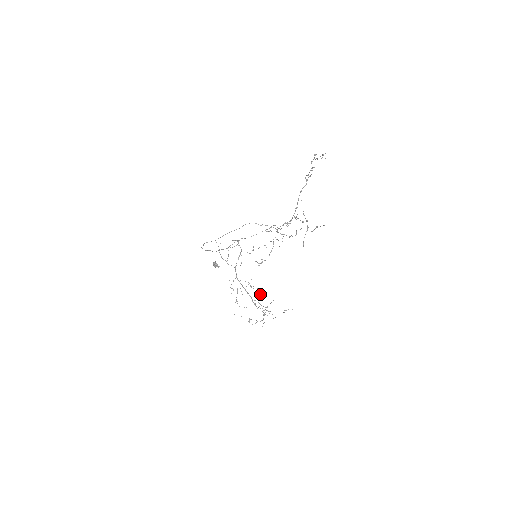
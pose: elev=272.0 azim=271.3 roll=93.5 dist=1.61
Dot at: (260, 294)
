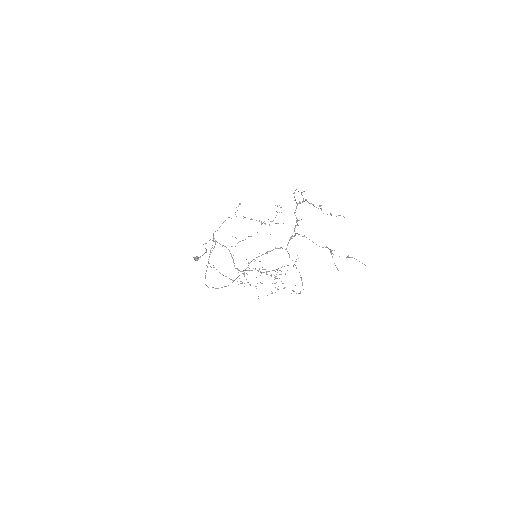
Dot at: occluded
